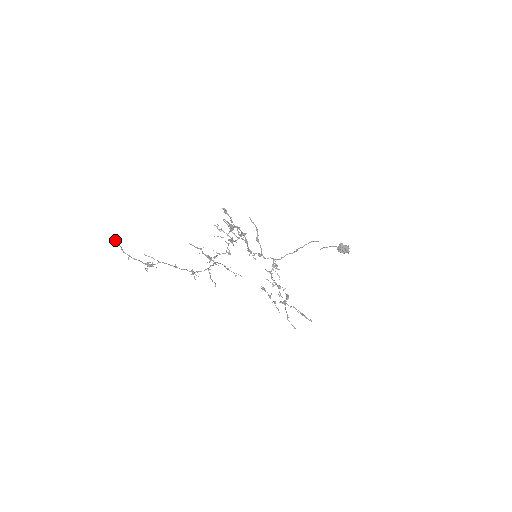
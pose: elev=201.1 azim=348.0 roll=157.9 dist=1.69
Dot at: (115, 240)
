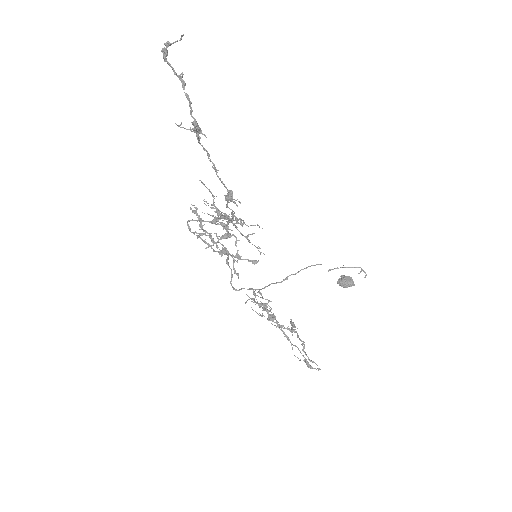
Dot at: (167, 50)
